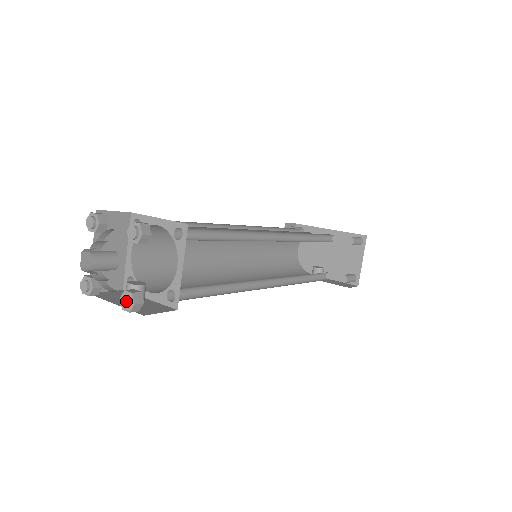
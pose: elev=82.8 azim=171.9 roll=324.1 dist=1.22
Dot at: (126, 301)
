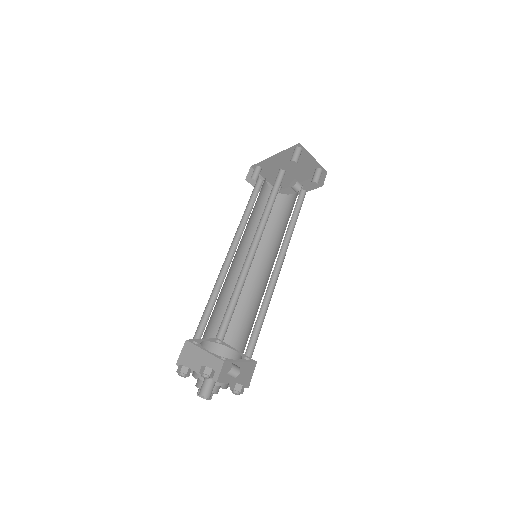
Dot at: (236, 394)
